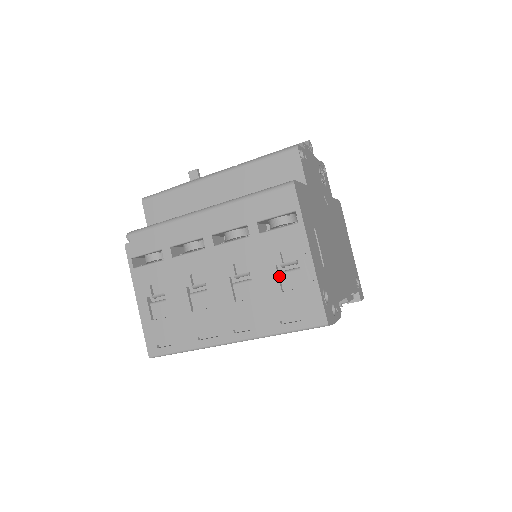
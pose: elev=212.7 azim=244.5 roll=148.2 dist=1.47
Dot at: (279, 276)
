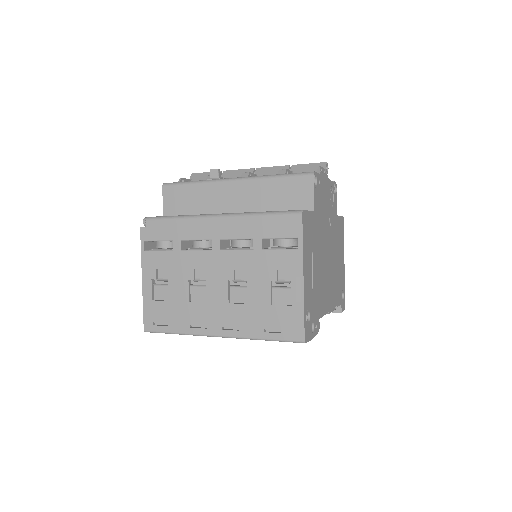
Dot at: (272, 290)
